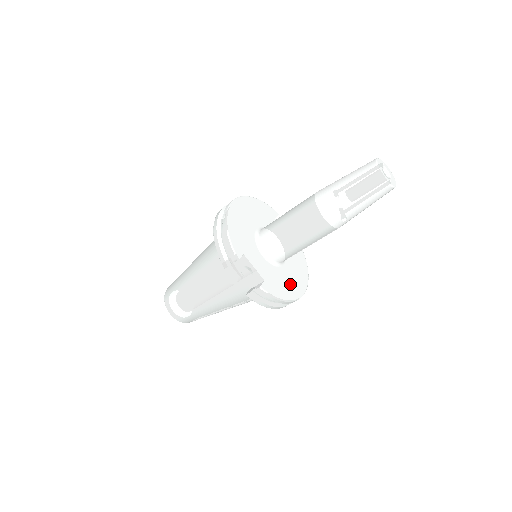
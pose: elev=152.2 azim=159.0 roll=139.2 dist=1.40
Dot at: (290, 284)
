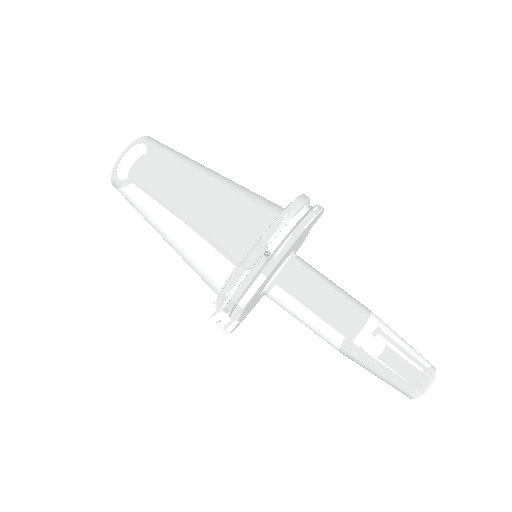
Dot at: occluded
